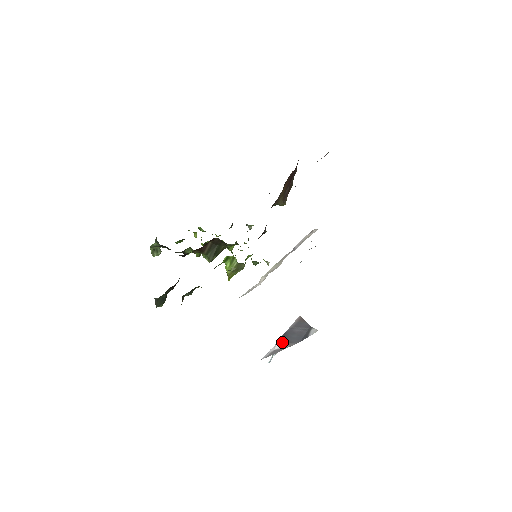
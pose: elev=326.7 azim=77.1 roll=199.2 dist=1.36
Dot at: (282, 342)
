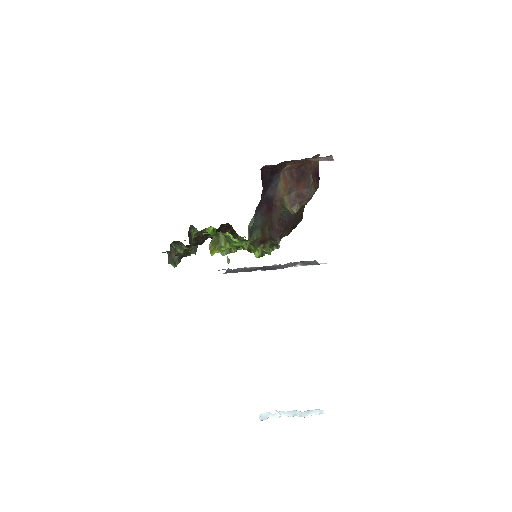
Dot at: occluded
